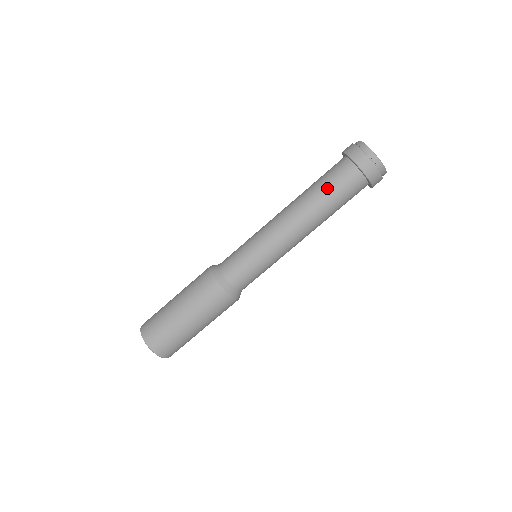
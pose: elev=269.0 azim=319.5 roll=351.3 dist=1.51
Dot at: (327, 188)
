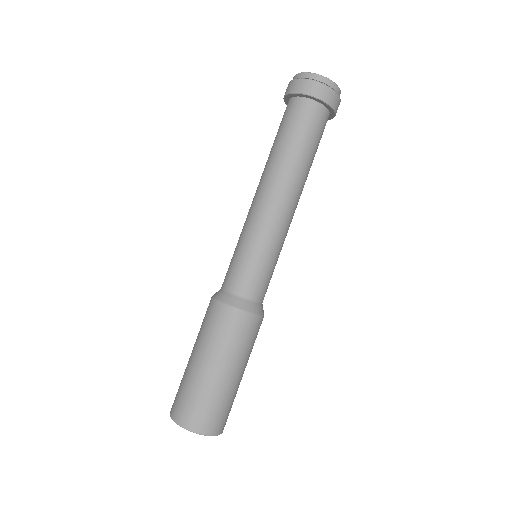
Dot at: (293, 137)
